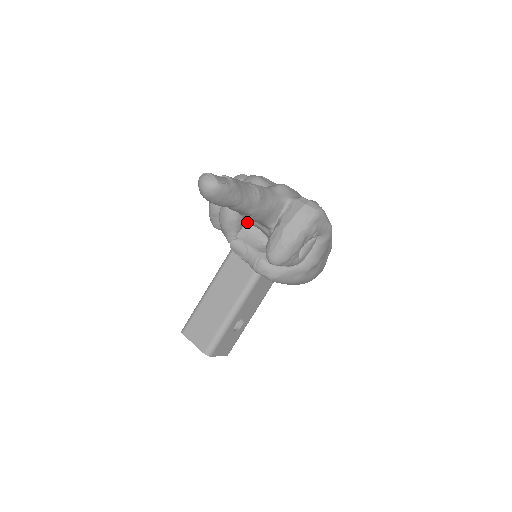
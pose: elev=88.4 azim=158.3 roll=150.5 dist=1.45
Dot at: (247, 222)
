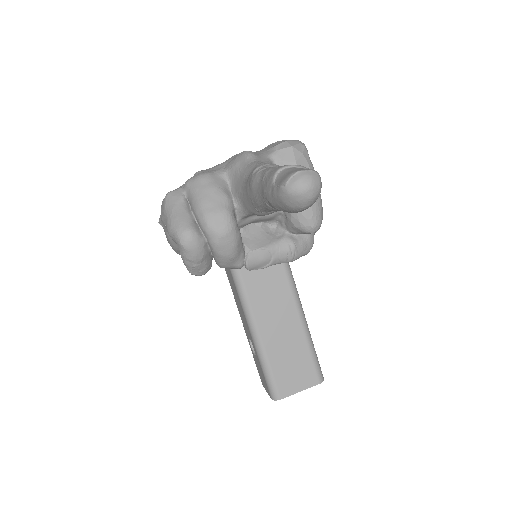
Dot at: occluded
